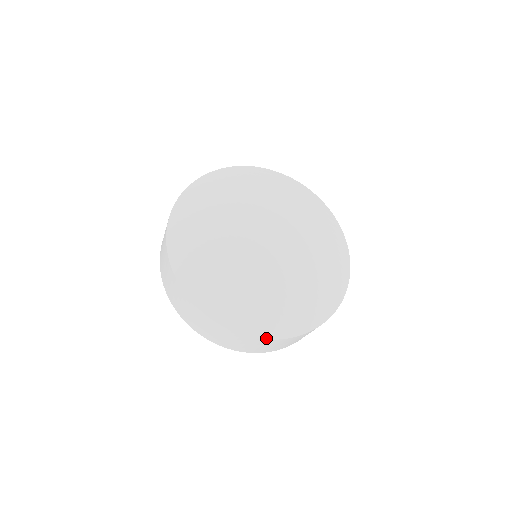
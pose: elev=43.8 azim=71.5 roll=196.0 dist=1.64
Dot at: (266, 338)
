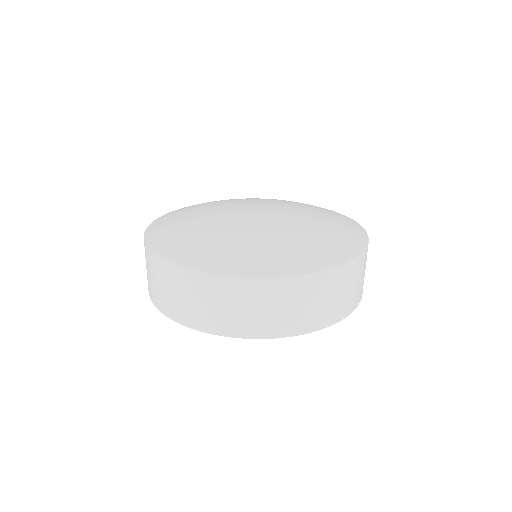
Dot at: (271, 276)
